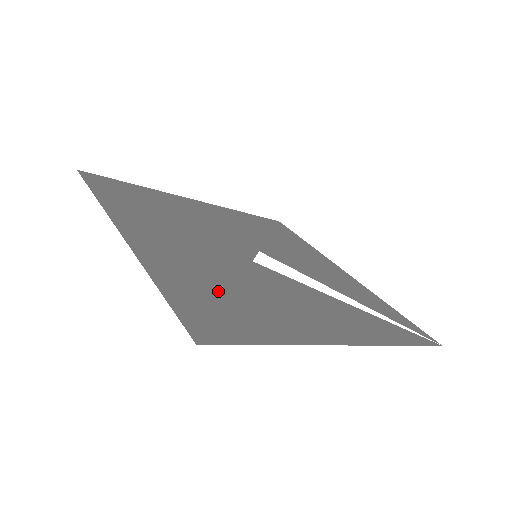
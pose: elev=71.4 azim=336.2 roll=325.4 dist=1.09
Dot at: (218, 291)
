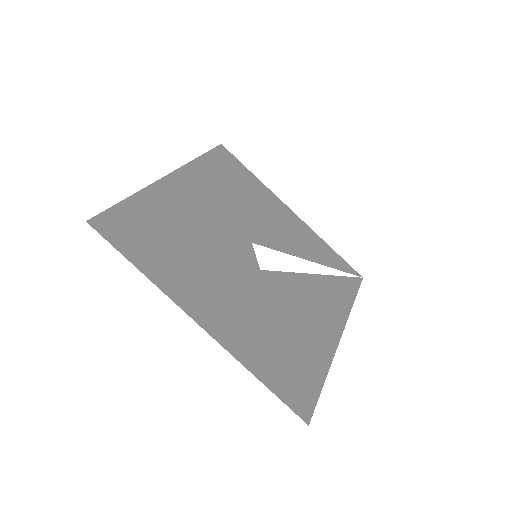
Dot at: (278, 348)
